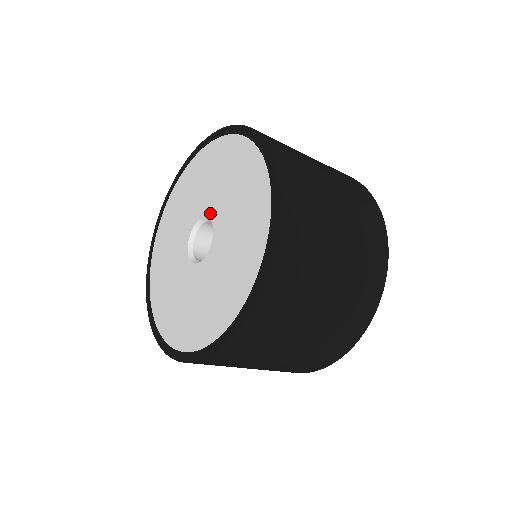
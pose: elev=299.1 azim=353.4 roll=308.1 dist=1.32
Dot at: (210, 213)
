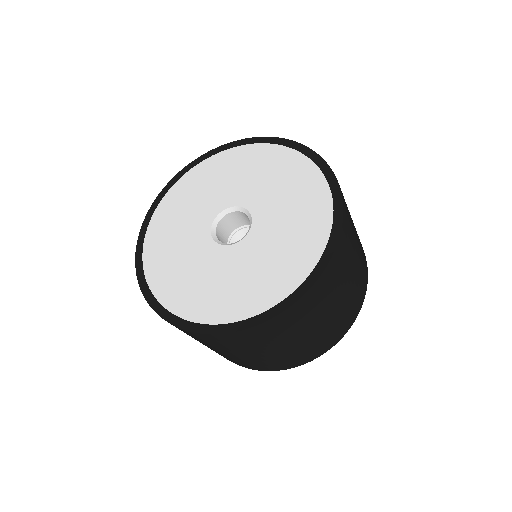
Dot at: (254, 211)
